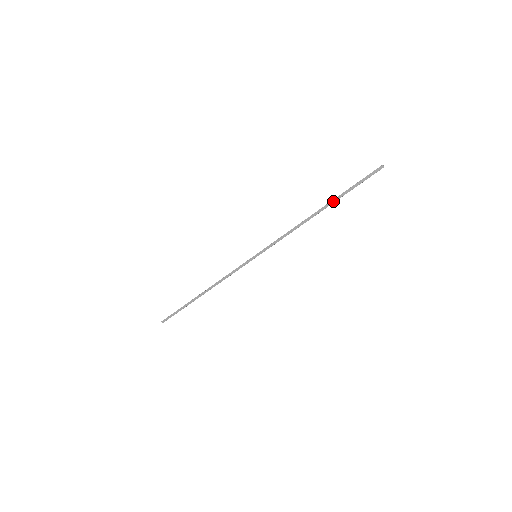
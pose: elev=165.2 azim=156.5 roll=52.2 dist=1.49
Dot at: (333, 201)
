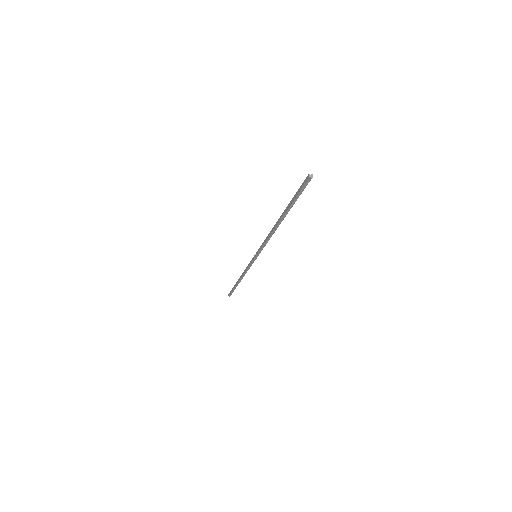
Dot at: (284, 211)
